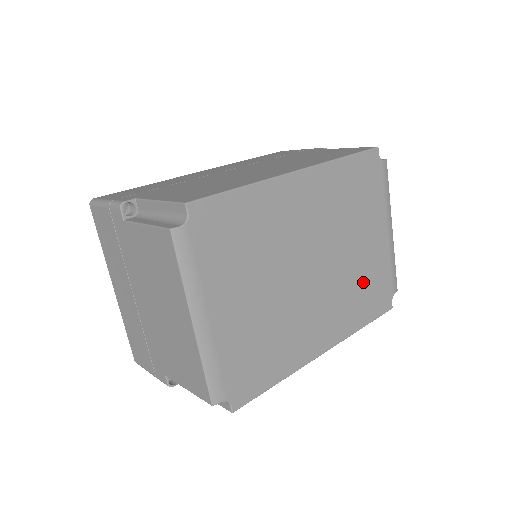
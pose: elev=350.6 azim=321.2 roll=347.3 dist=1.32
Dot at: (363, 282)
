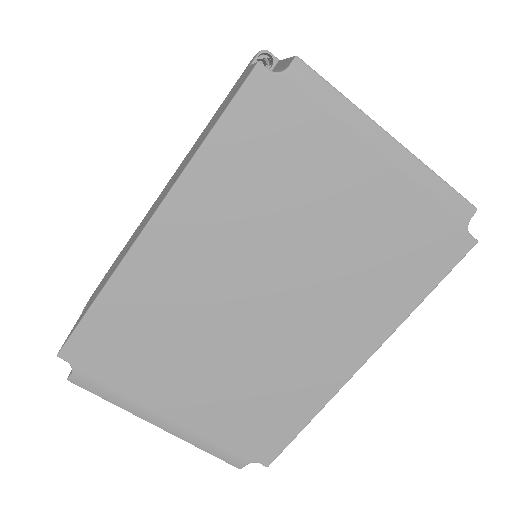
Dot at: (377, 254)
